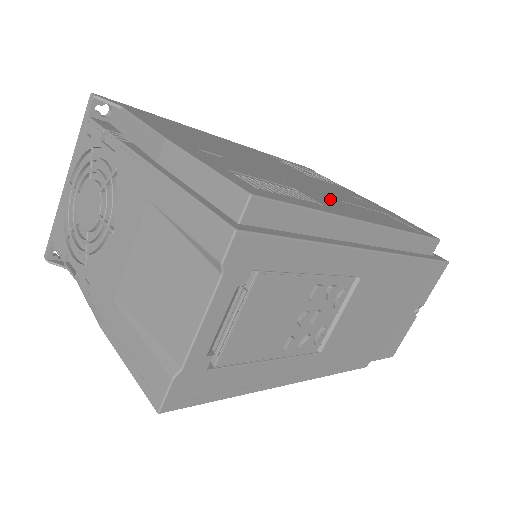
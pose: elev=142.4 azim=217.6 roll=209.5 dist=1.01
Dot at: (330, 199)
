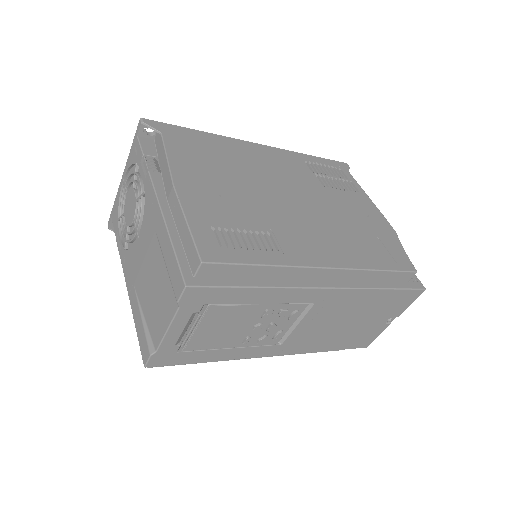
Dot at: (308, 235)
